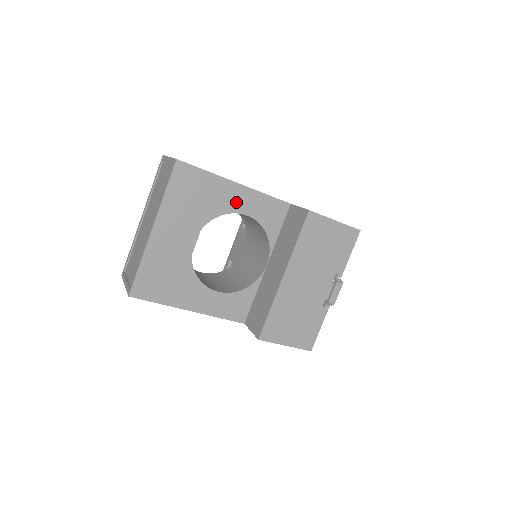
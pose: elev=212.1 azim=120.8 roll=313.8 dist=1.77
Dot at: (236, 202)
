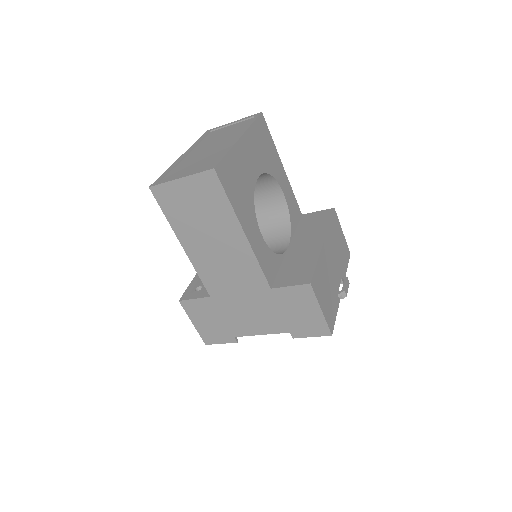
Dot at: (281, 178)
